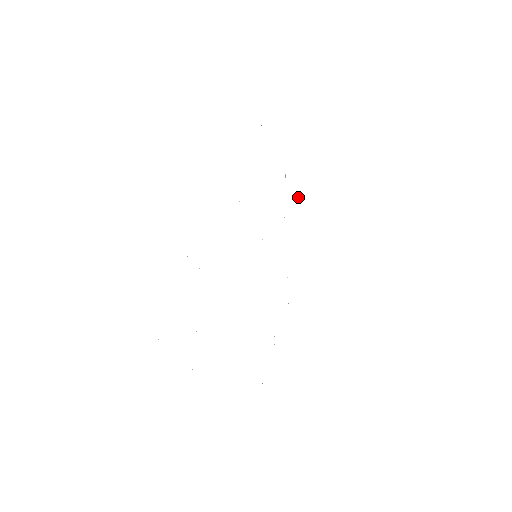
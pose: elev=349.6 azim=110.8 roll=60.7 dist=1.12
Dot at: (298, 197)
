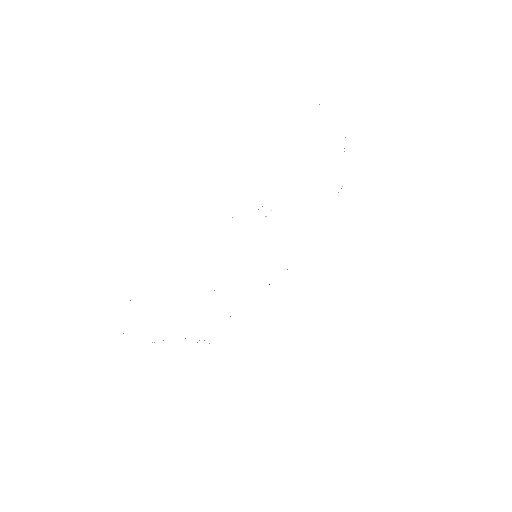
Dot at: occluded
